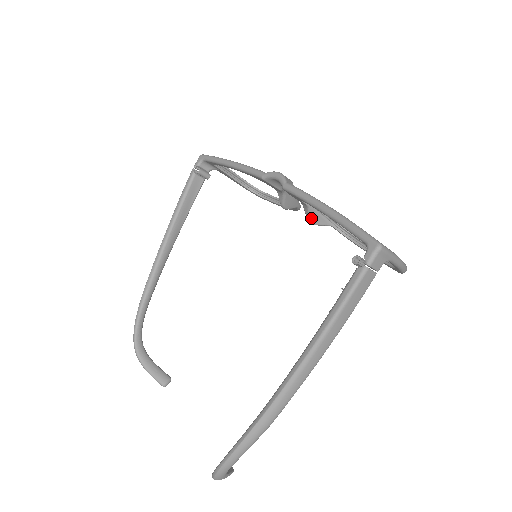
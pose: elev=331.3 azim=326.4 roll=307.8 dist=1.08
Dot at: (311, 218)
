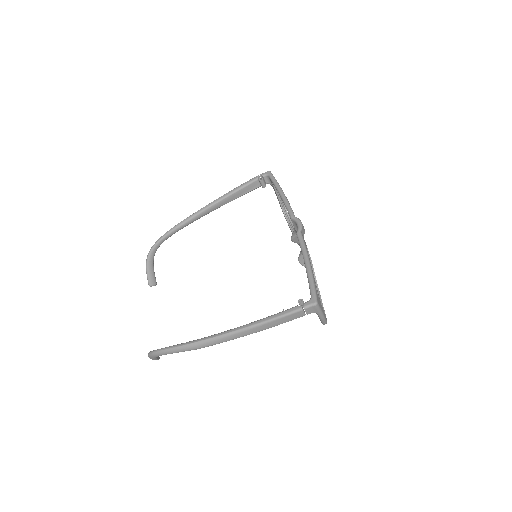
Dot at: (301, 259)
